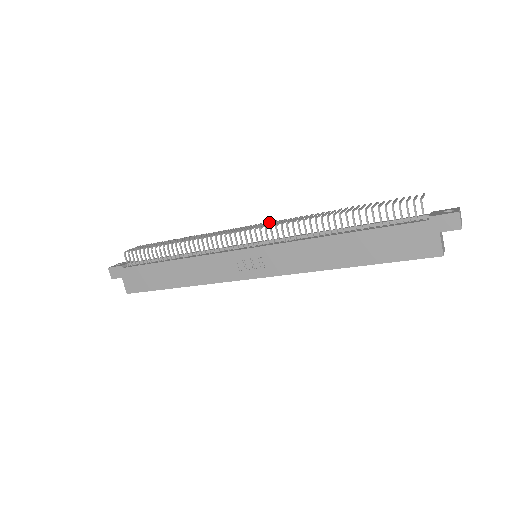
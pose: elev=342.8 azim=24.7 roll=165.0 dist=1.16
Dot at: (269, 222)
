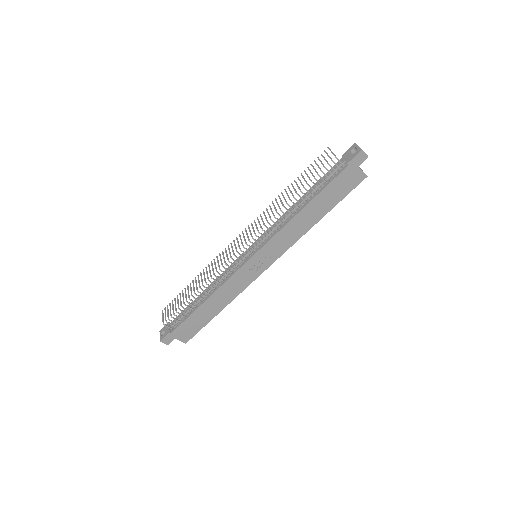
Dot at: (246, 231)
